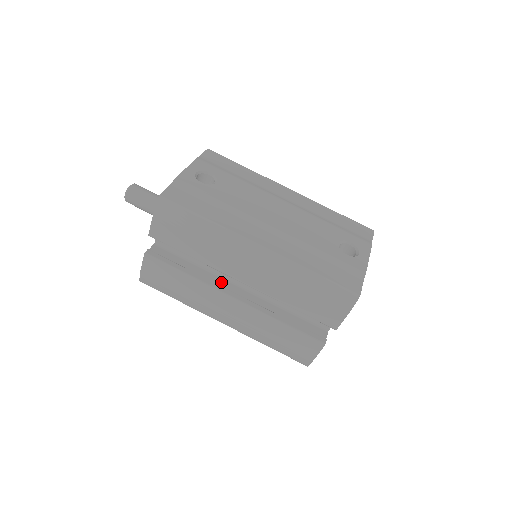
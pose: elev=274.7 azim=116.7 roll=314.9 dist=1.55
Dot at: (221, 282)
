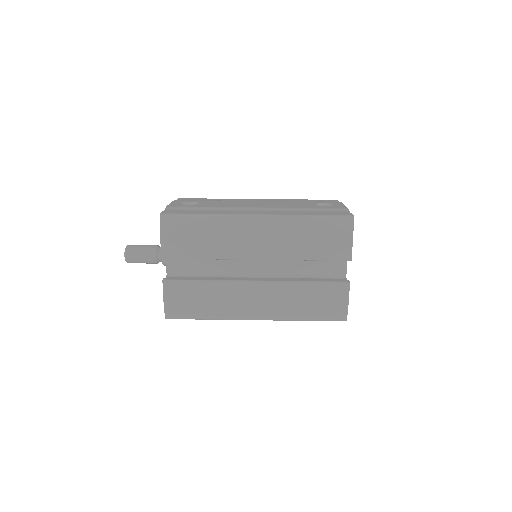
Dot at: occluded
